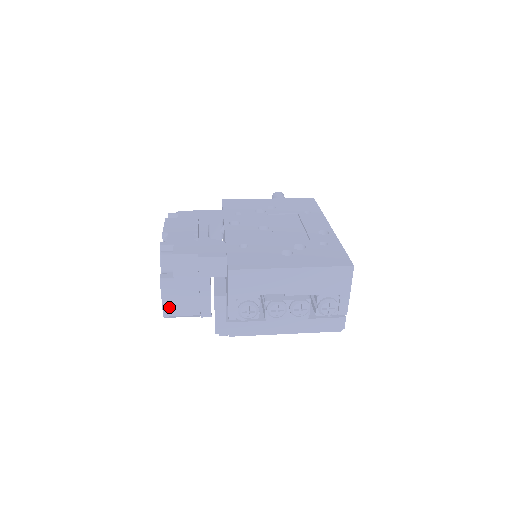
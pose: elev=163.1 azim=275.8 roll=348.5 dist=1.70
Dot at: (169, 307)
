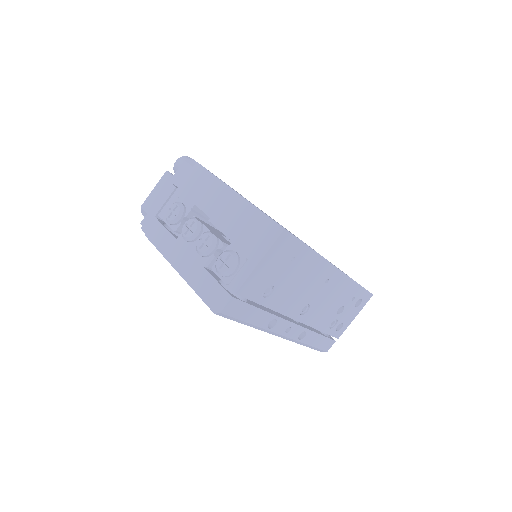
Dot at: (151, 200)
